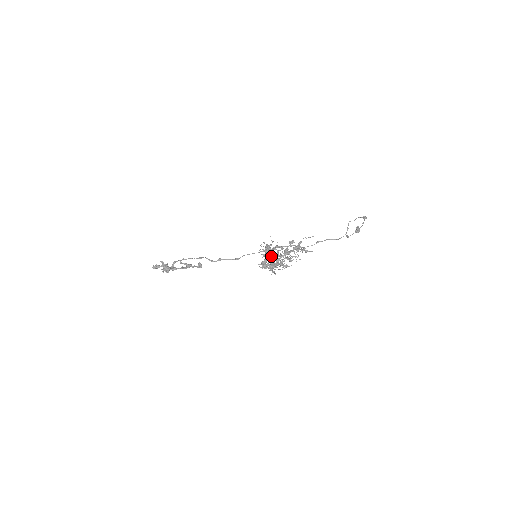
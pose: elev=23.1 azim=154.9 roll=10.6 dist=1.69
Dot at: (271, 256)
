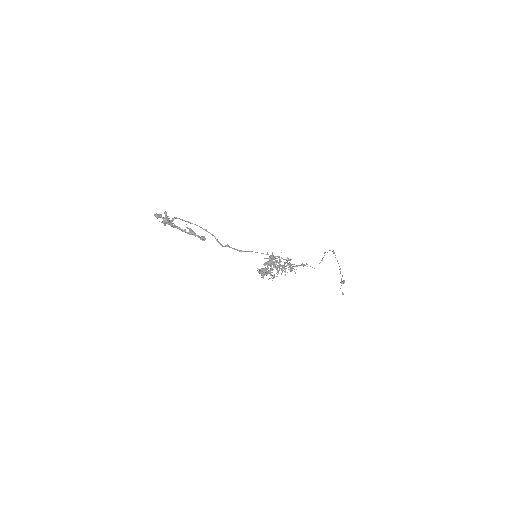
Dot at: occluded
